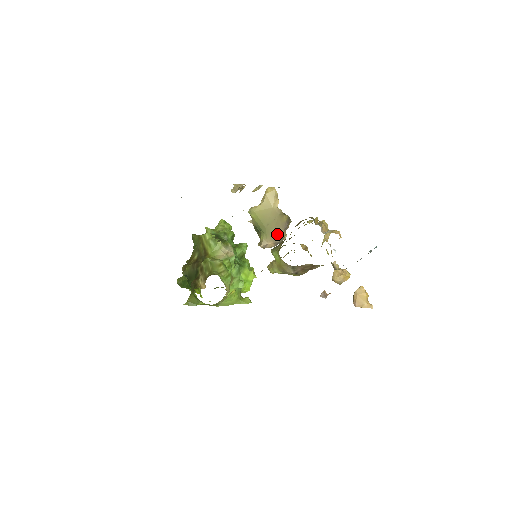
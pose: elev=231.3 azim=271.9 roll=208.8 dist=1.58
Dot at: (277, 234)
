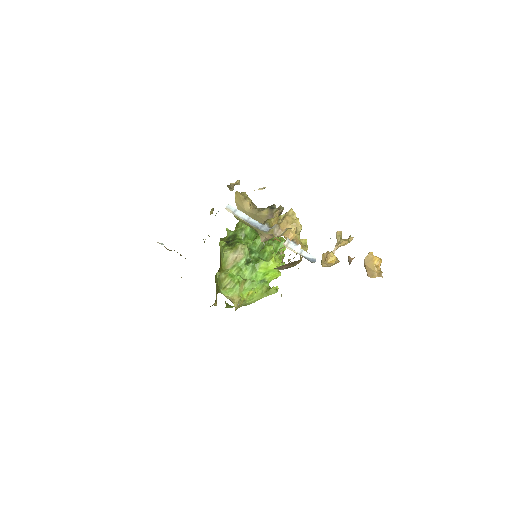
Dot at: occluded
